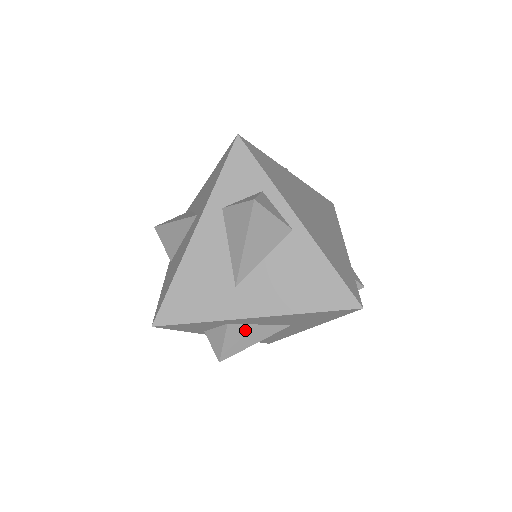
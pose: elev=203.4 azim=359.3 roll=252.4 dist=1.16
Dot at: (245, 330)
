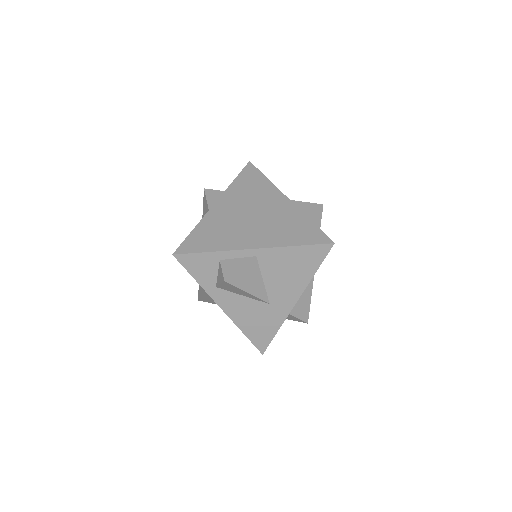
Dot at: (299, 302)
